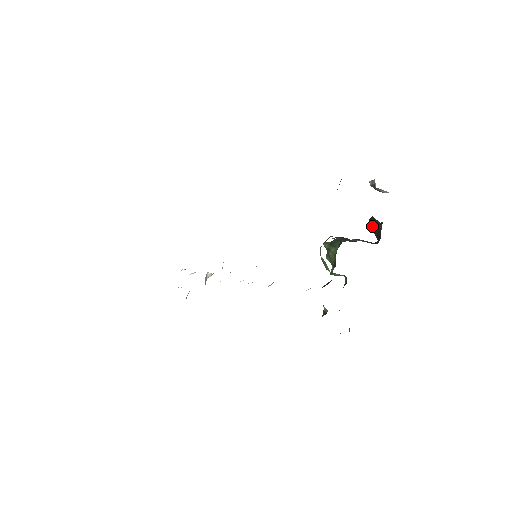
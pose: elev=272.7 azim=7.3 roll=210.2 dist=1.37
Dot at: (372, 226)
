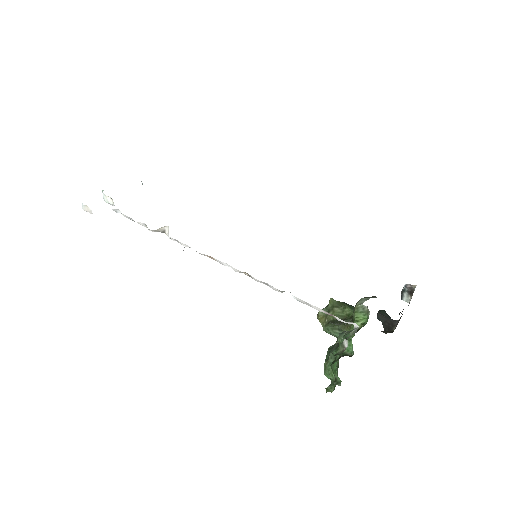
Dot at: (383, 317)
